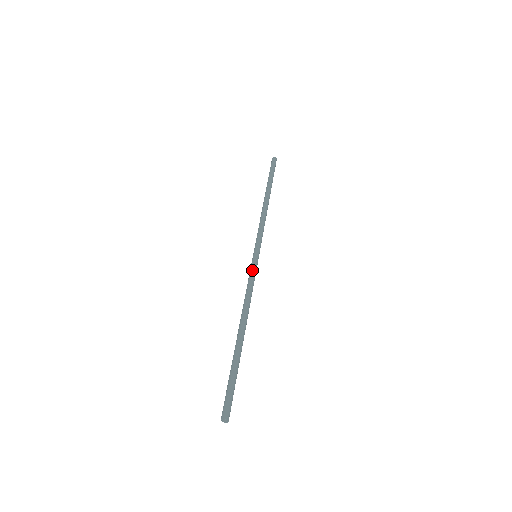
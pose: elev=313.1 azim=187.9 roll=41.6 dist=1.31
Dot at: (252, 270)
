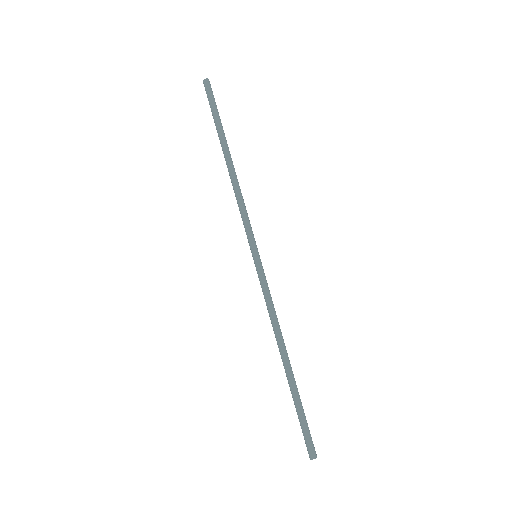
Dot at: (261, 281)
